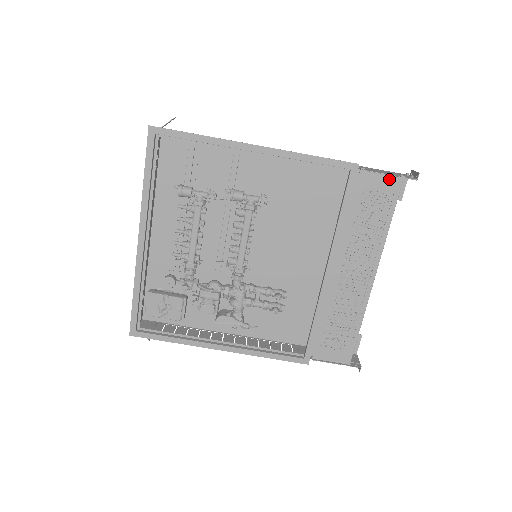
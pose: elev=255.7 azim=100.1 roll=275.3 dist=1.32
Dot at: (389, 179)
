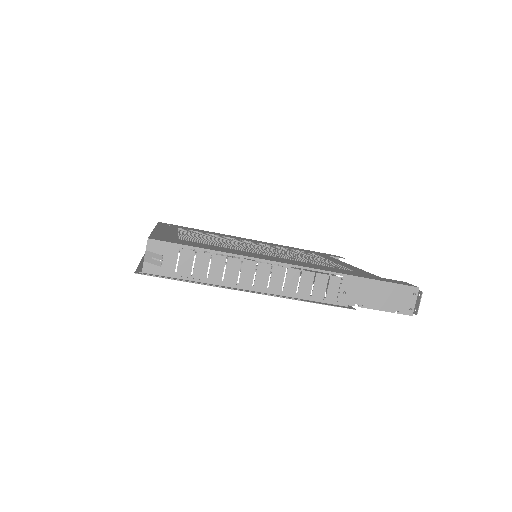
Dot at: (385, 309)
